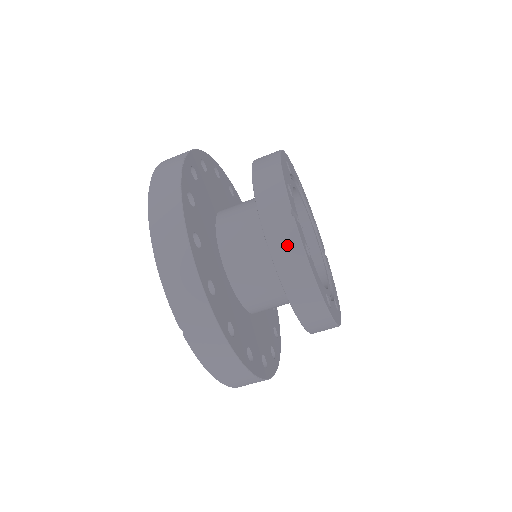
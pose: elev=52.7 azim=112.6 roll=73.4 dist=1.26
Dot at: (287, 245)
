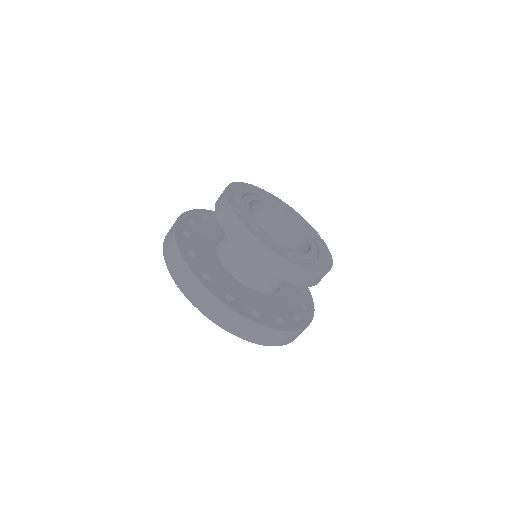
Dot at: (236, 229)
